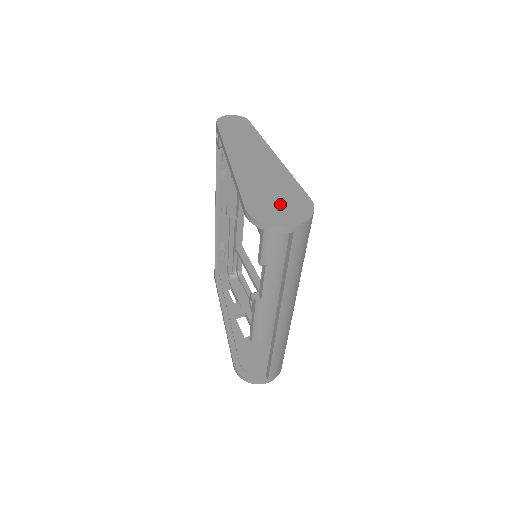
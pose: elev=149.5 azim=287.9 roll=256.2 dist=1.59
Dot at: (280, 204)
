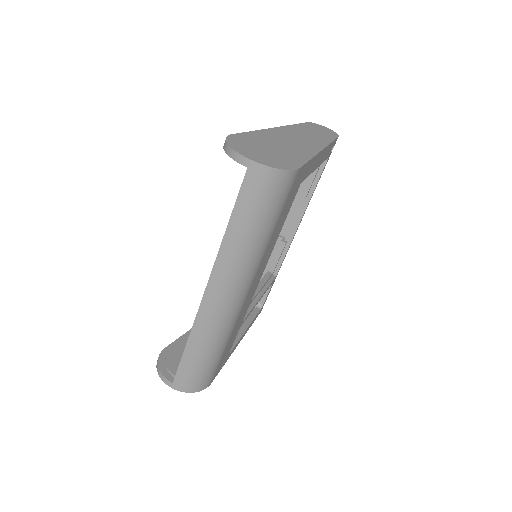
Dot at: (265, 151)
